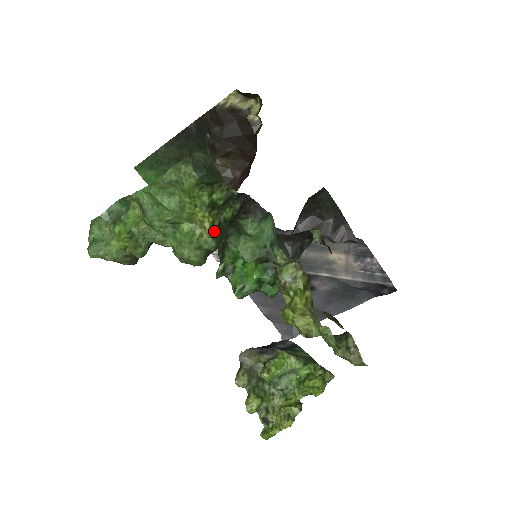
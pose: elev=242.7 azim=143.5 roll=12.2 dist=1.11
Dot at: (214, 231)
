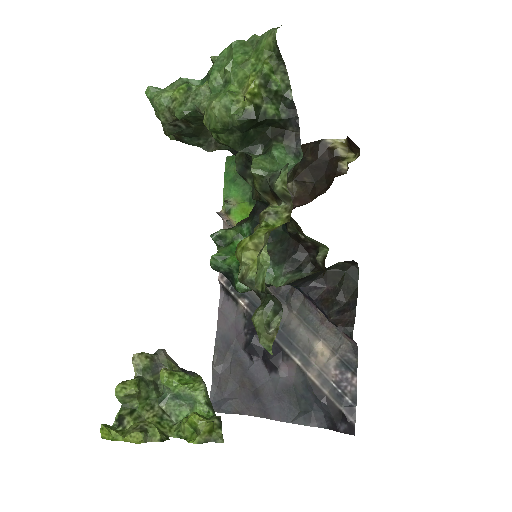
Dot at: (250, 102)
